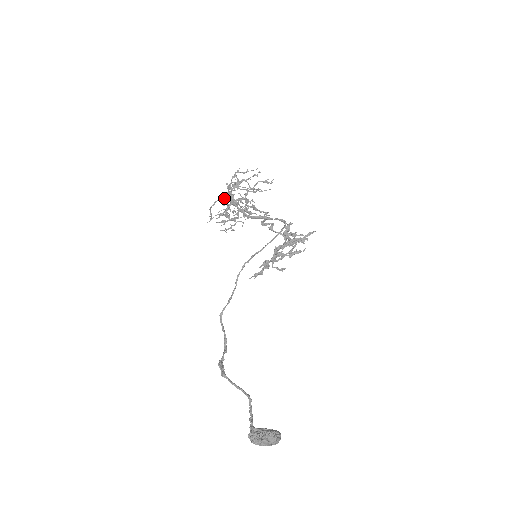
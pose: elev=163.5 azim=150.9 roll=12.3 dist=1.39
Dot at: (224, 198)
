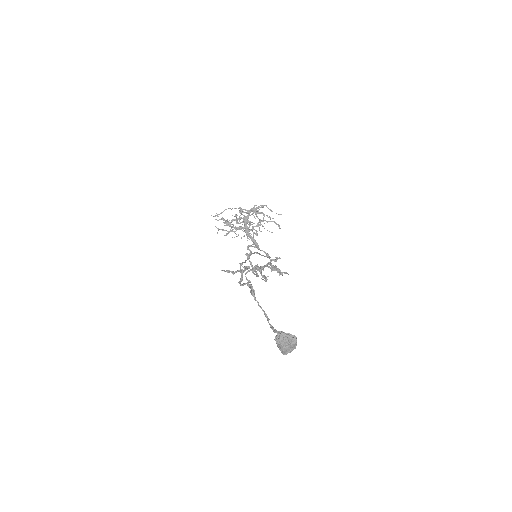
Dot at: (242, 211)
